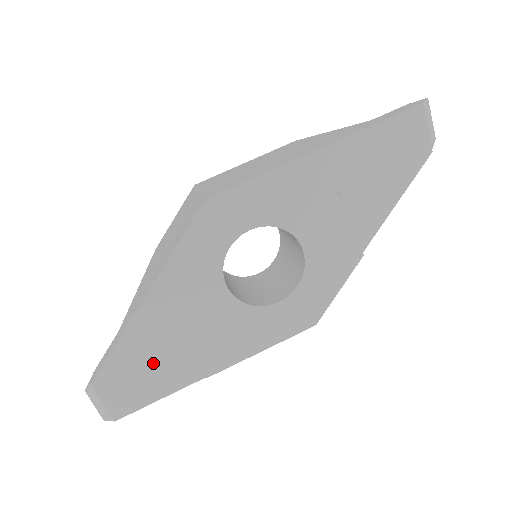
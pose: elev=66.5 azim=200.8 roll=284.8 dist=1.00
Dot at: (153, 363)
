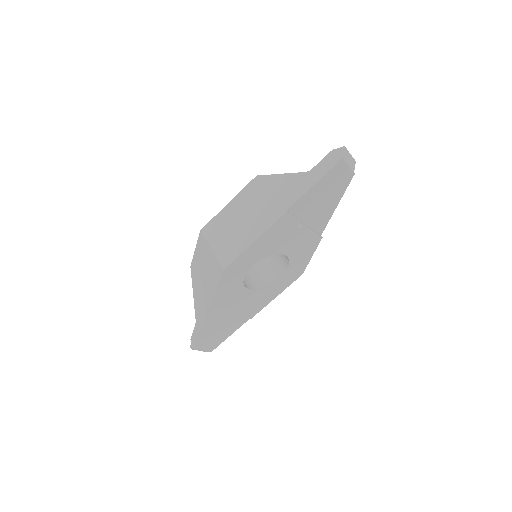
Dot at: (221, 328)
